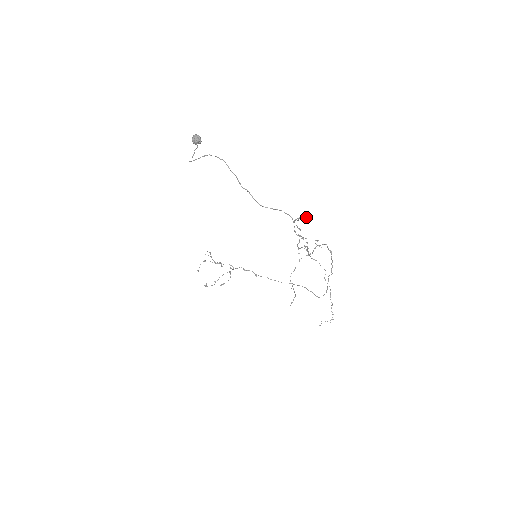
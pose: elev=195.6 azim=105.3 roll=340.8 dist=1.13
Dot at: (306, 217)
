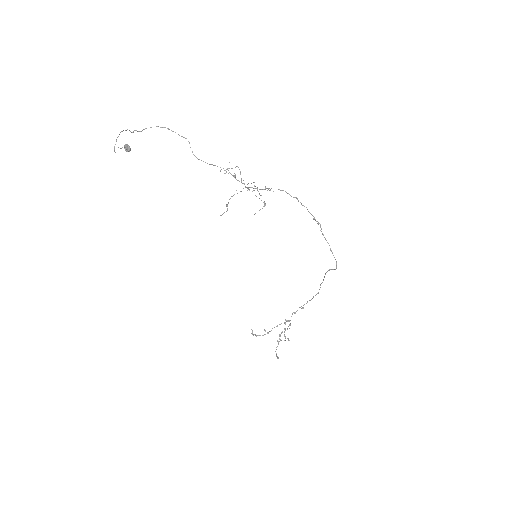
Dot at: occluded
